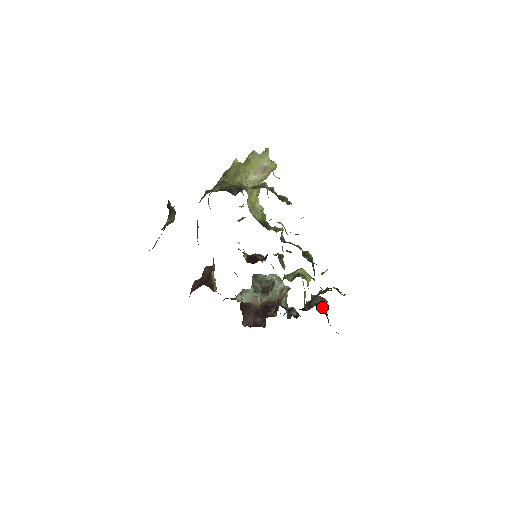
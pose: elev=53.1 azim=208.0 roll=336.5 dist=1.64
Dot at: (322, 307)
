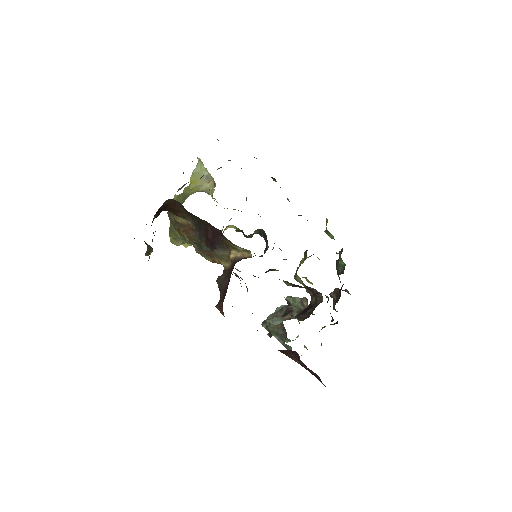
Dot at: occluded
